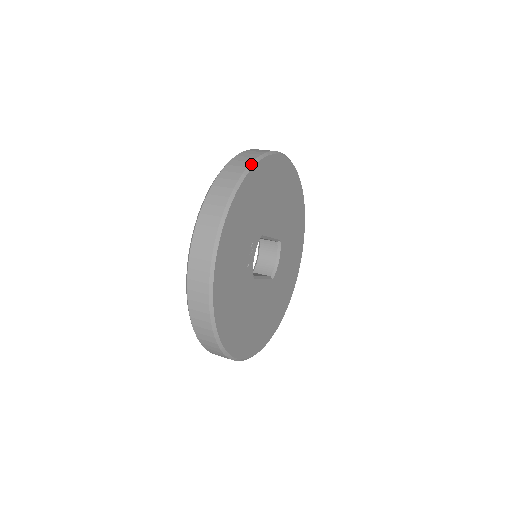
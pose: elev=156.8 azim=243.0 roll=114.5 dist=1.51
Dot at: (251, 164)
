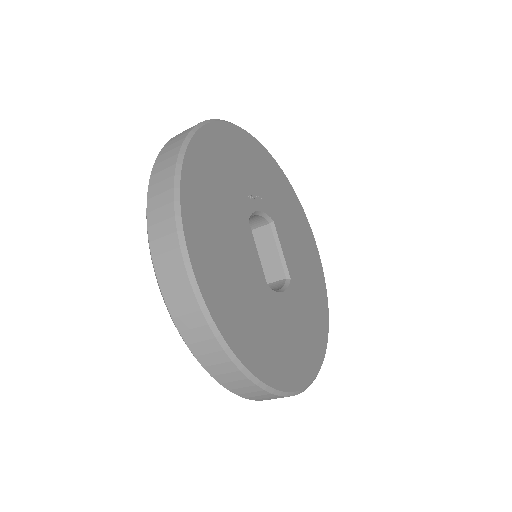
Dot at: (284, 175)
